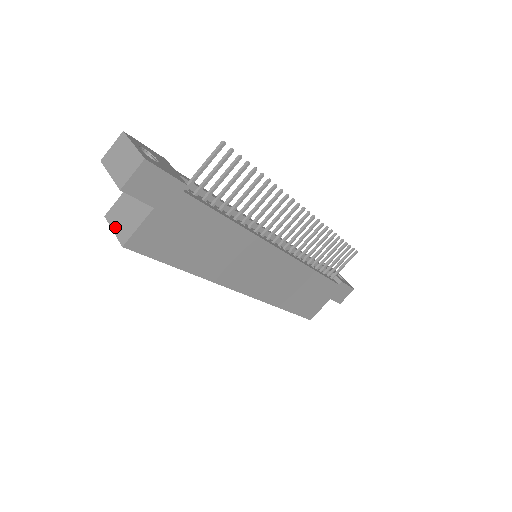
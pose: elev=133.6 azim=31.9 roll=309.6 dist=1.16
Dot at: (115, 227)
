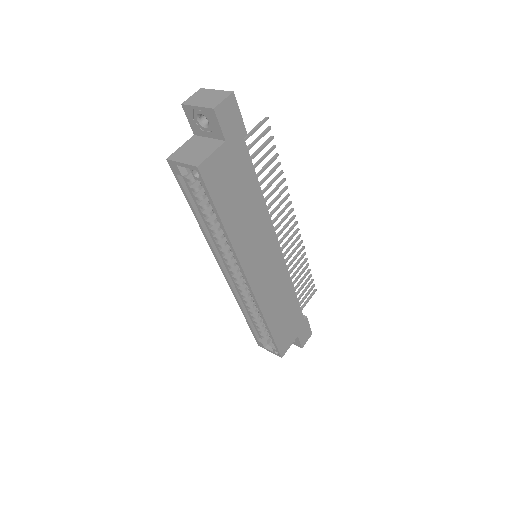
Dot at: (183, 160)
